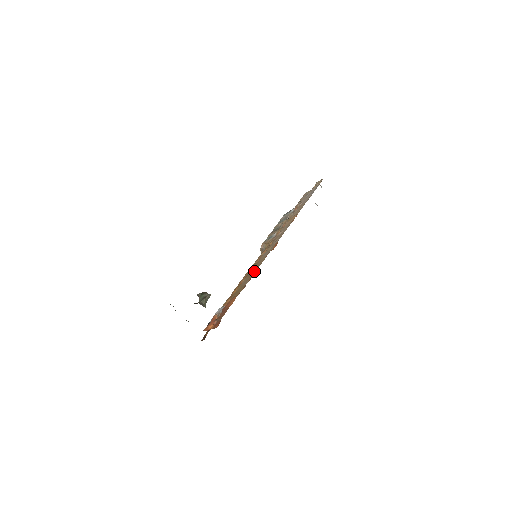
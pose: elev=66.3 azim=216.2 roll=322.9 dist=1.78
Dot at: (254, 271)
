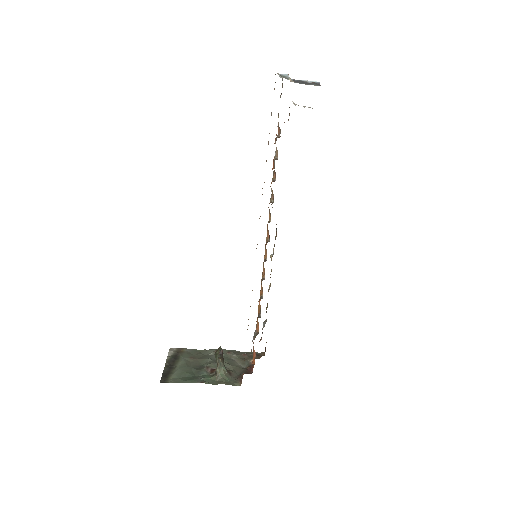
Dot at: occluded
